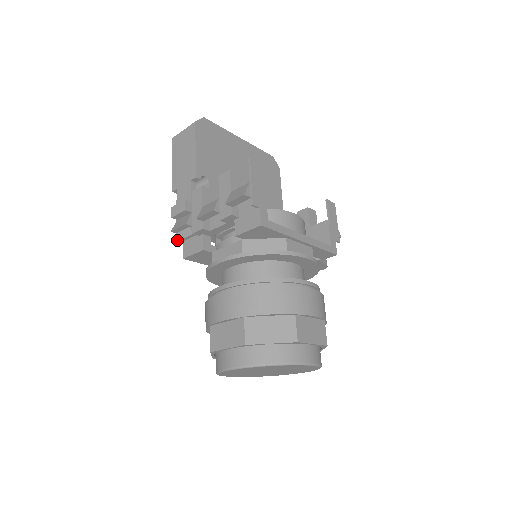
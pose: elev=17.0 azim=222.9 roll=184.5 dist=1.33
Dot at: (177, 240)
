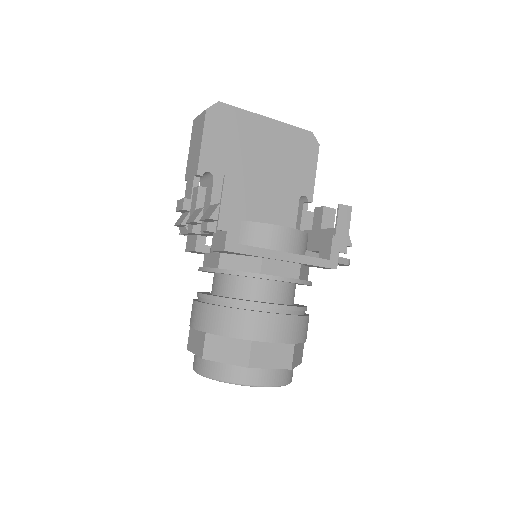
Dot at: (180, 234)
